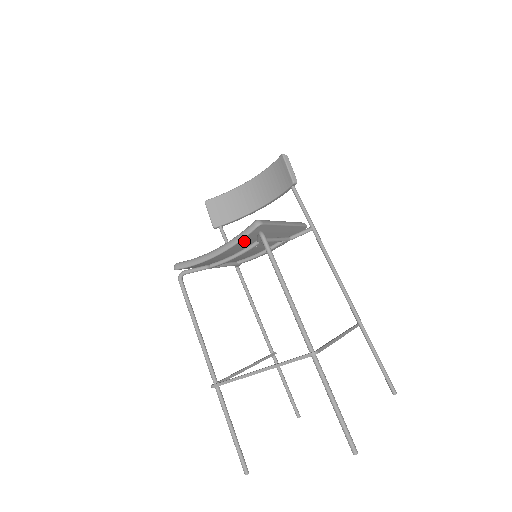
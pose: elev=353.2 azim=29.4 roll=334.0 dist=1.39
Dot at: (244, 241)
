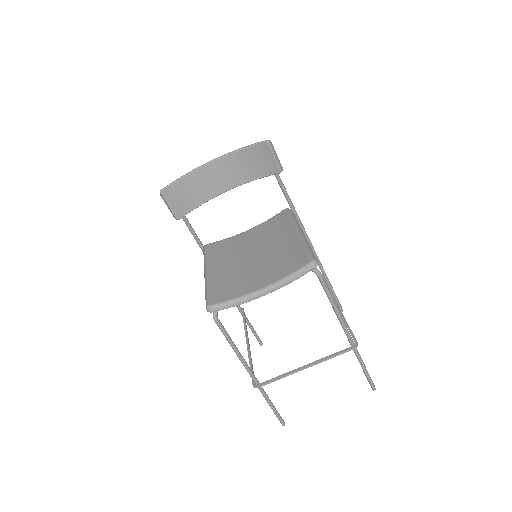
Dot at: occluded
